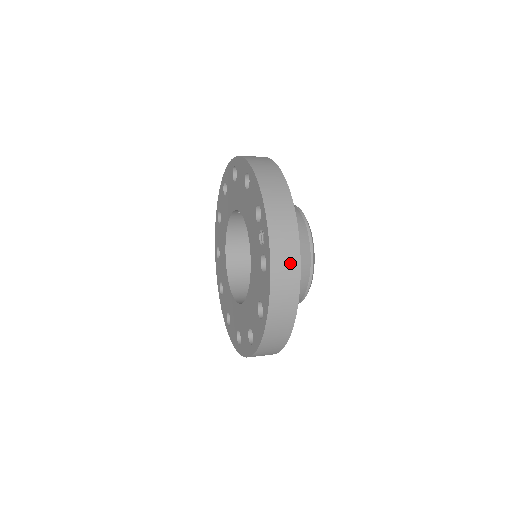
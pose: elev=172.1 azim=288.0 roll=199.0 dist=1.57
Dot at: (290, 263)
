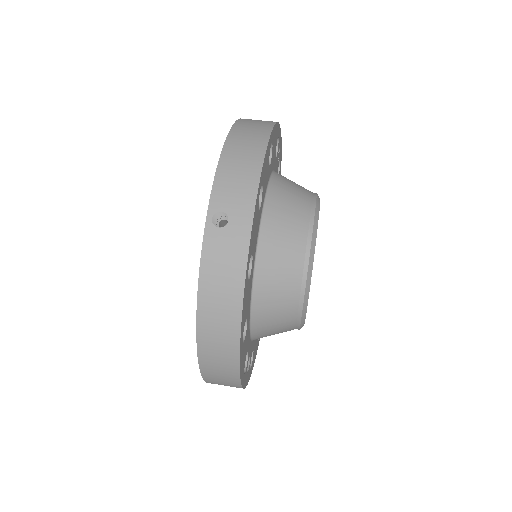
Dot at: occluded
